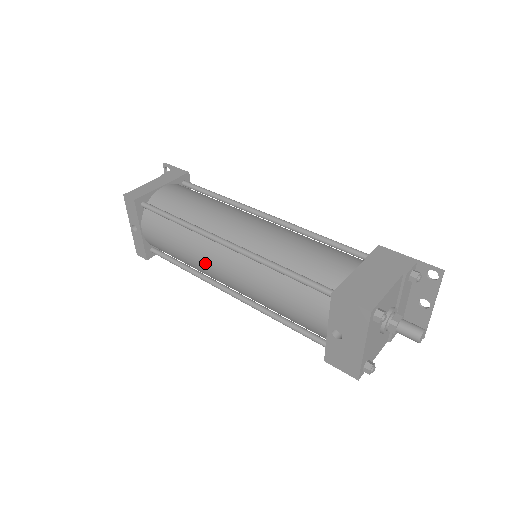
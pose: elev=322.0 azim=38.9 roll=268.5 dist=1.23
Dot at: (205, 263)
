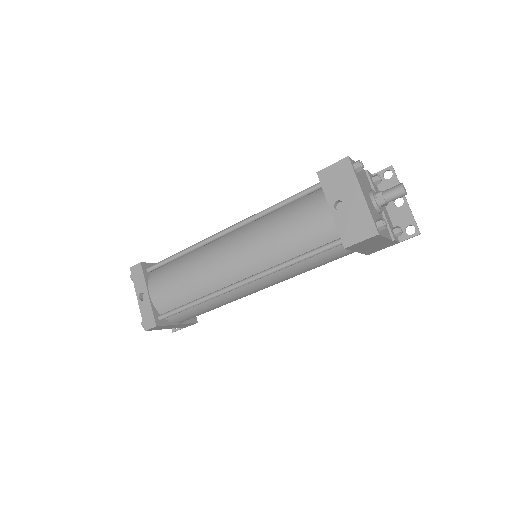
Dot at: (213, 263)
